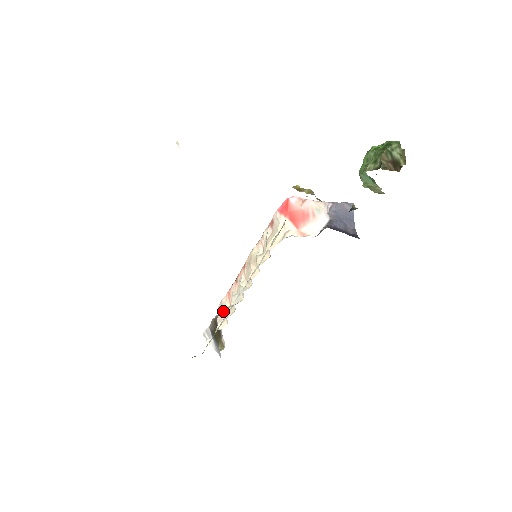
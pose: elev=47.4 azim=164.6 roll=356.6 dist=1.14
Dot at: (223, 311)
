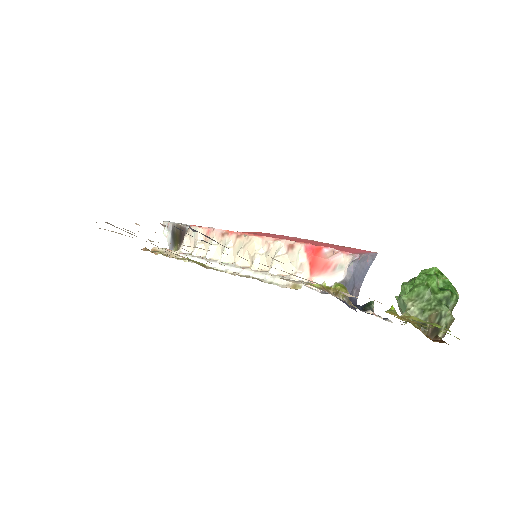
Dot at: (194, 239)
